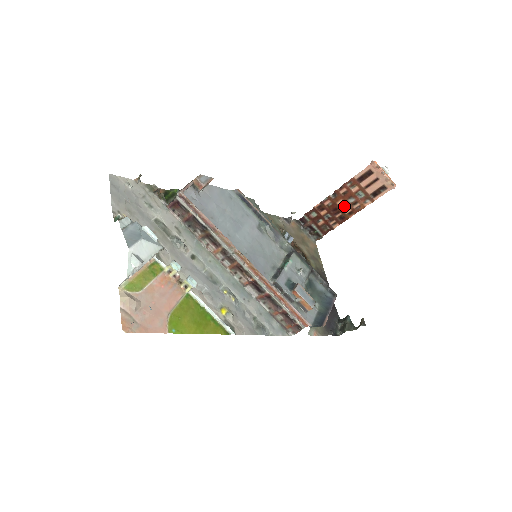
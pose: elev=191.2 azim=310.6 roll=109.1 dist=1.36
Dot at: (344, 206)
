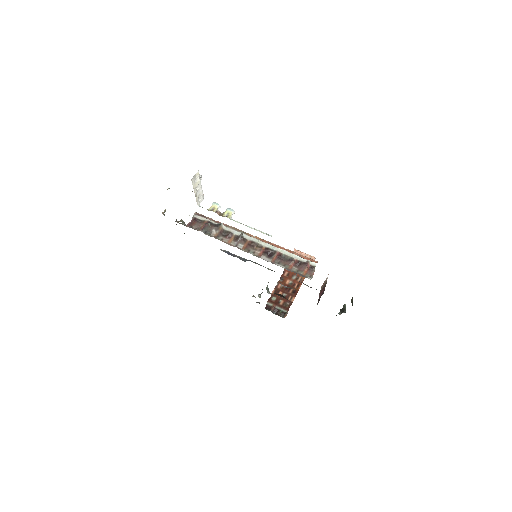
Dot at: (291, 283)
